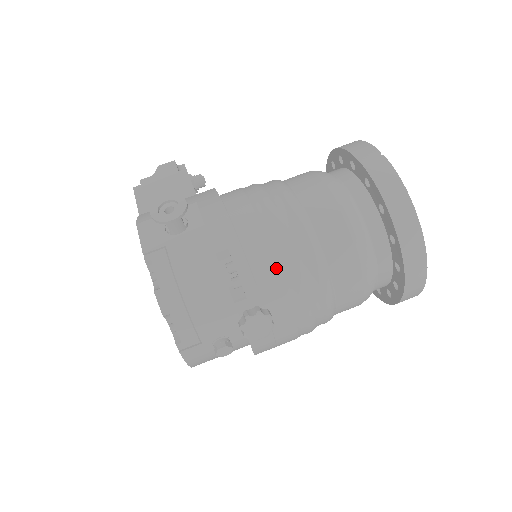
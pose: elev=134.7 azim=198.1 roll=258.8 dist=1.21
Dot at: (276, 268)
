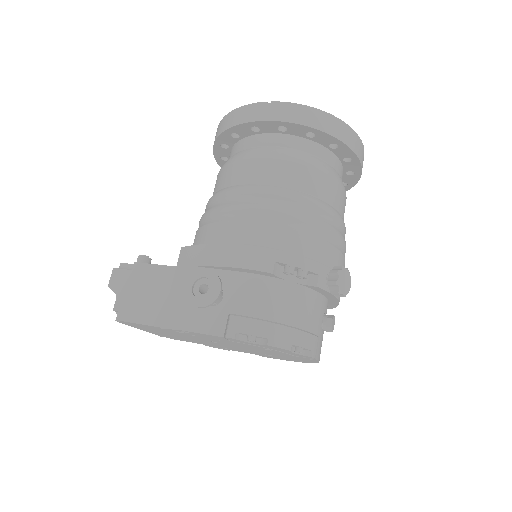
Dot at: (311, 237)
